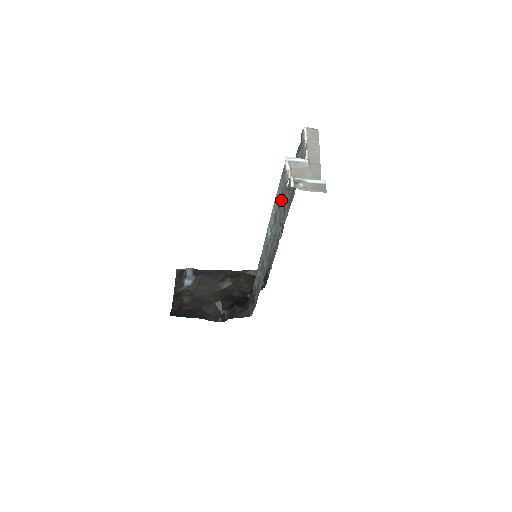
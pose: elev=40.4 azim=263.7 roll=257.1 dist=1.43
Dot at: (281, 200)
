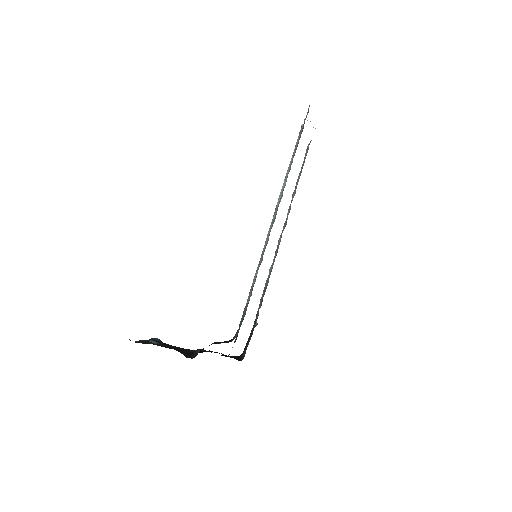
Dot at: occluded
